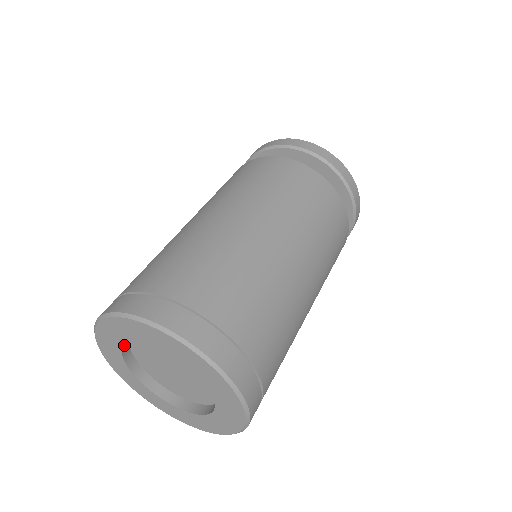
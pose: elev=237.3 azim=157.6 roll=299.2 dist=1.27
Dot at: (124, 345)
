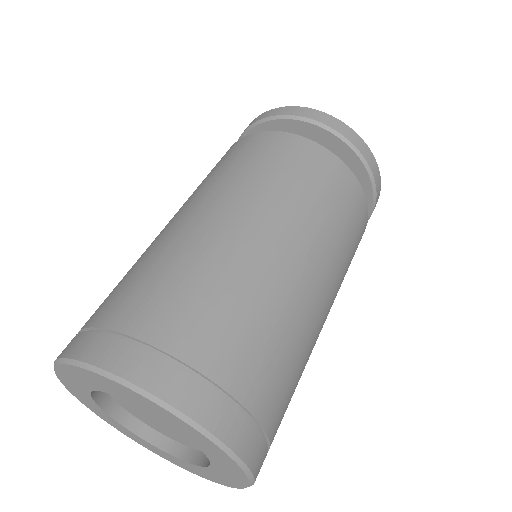
Dot at: occluded
